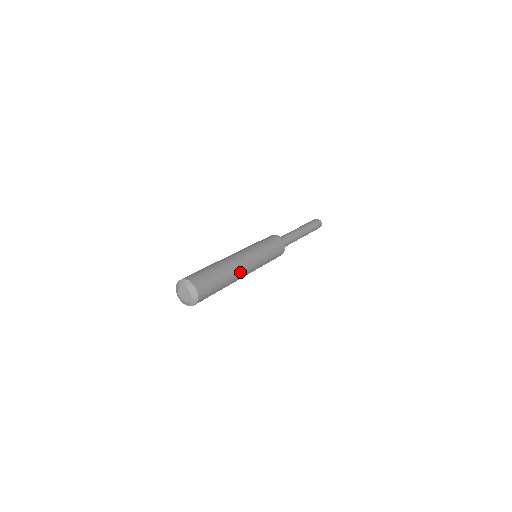
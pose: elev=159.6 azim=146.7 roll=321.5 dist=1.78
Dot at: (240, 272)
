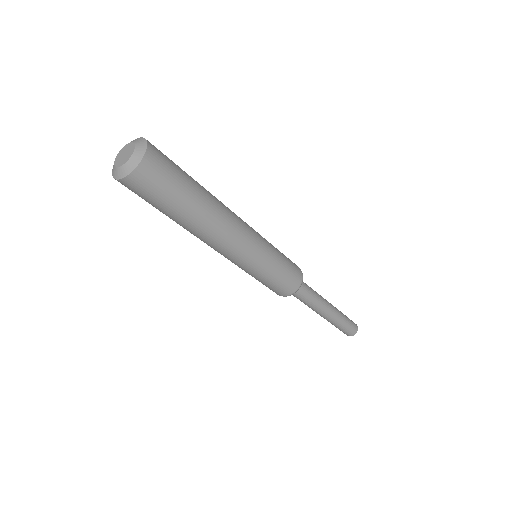
Dot at: (227, 210)
